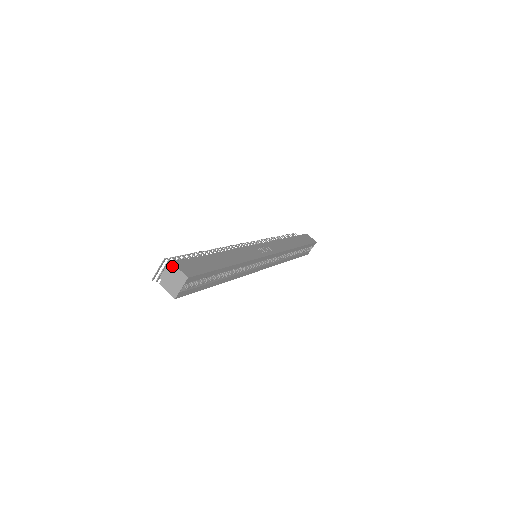
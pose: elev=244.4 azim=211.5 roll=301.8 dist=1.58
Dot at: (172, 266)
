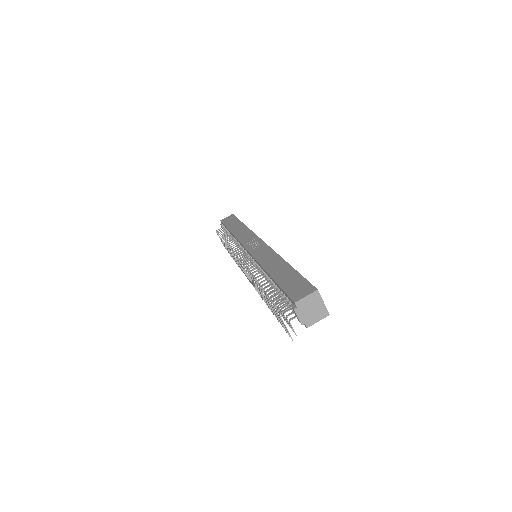
Dot at: (298, 304)
